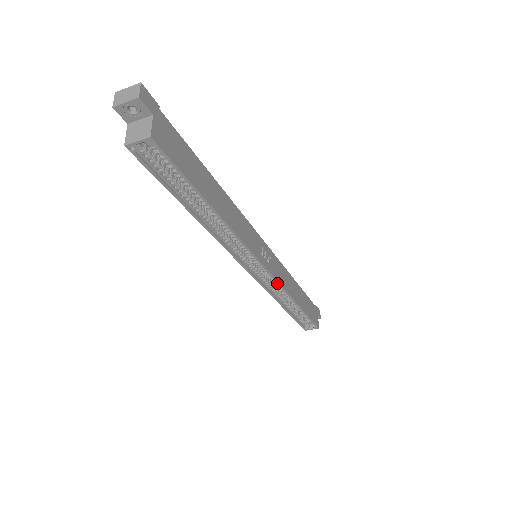
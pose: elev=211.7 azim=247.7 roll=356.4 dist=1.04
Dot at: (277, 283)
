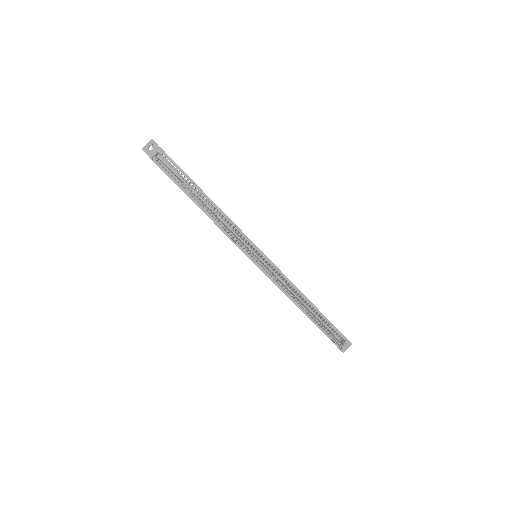
Dot at: (280, 272)
